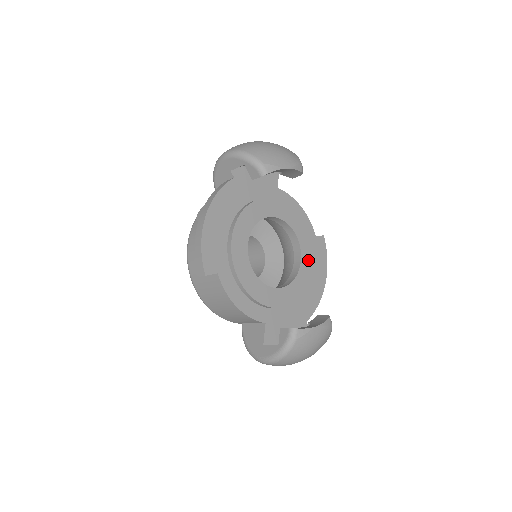
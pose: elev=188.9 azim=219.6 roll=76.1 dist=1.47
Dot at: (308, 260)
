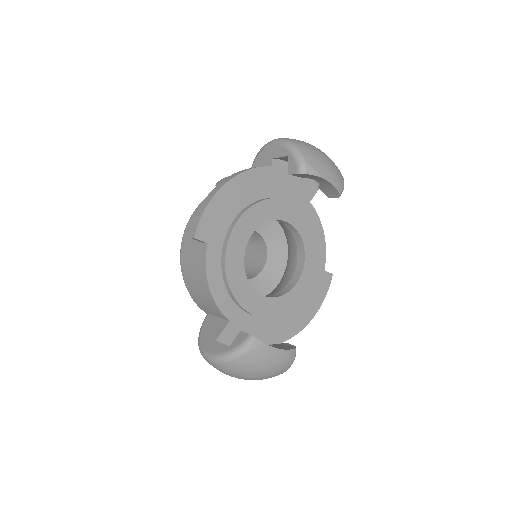
Dot at: (305, 286)
